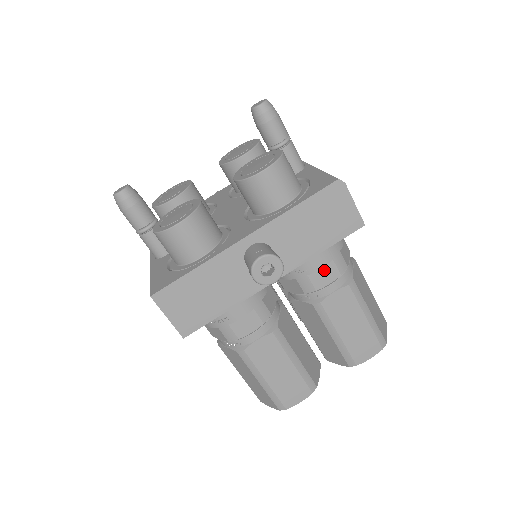
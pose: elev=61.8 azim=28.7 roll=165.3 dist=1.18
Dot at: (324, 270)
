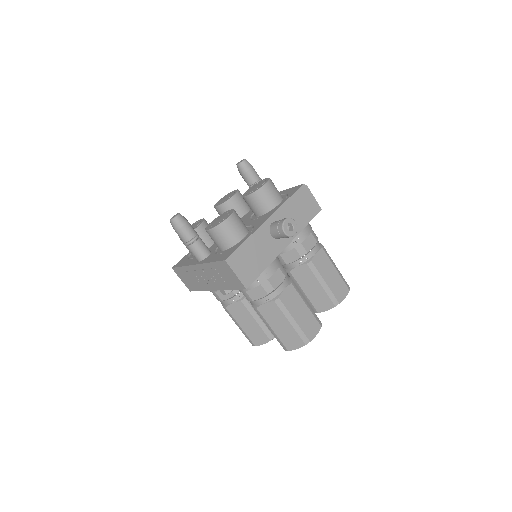
Dot at: (308, 239)
